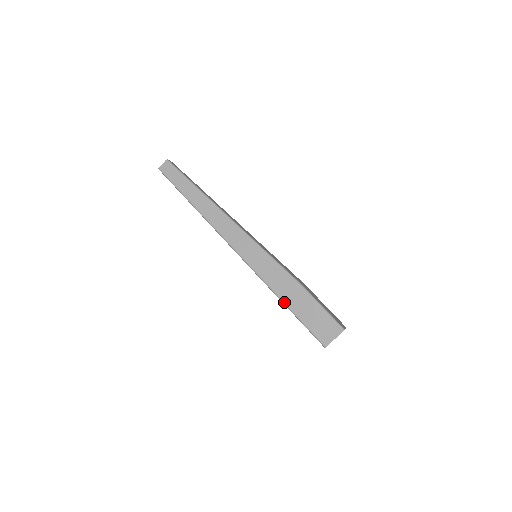
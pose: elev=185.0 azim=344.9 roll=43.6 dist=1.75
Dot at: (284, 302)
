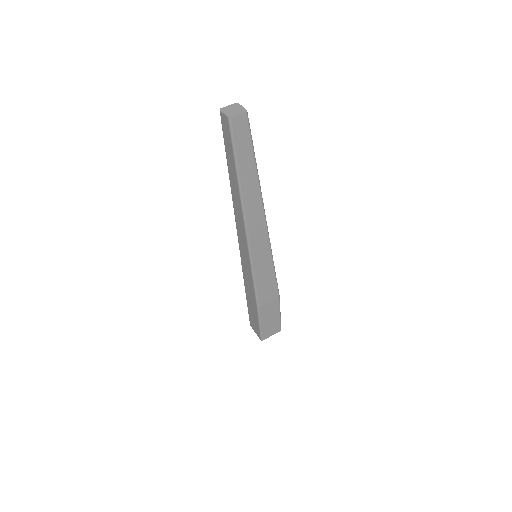
Dot at: (245, 292)
